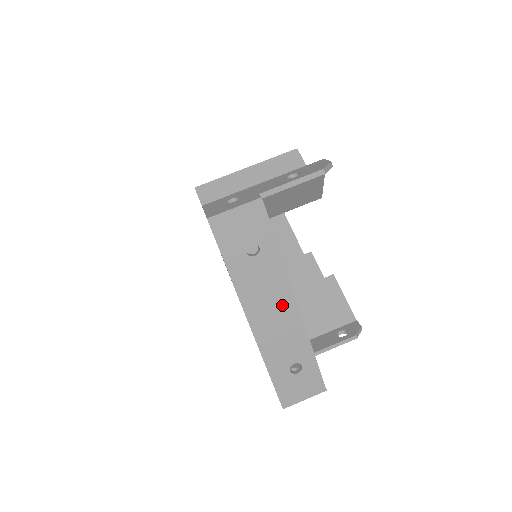
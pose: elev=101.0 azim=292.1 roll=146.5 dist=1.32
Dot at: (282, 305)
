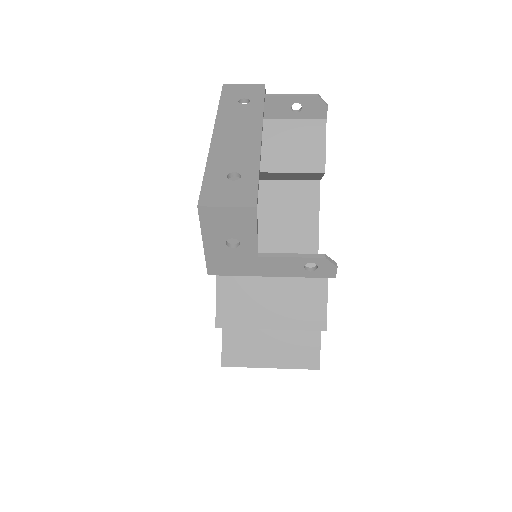
Dot at: (248, 132)
